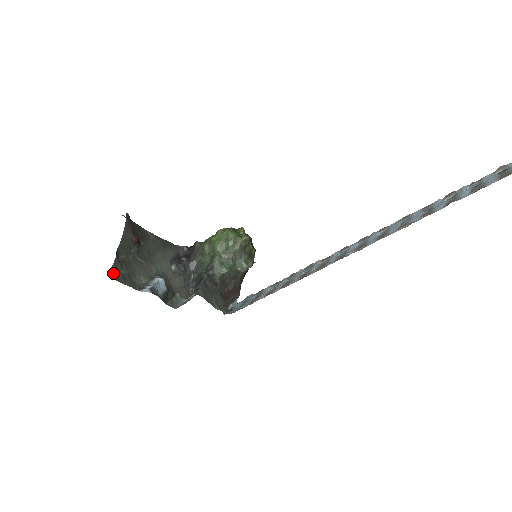
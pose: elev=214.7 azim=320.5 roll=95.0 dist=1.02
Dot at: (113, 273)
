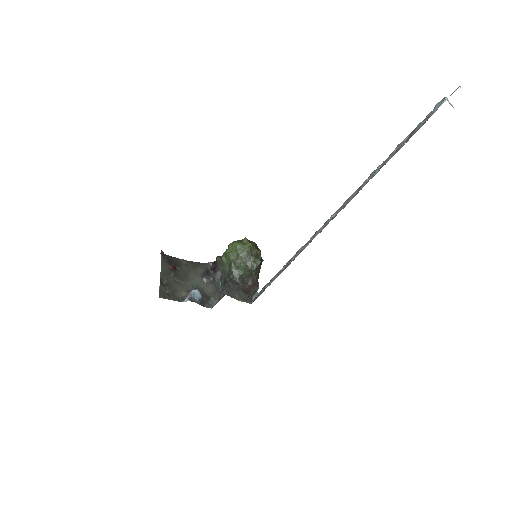
Dot at: (160, 294)
